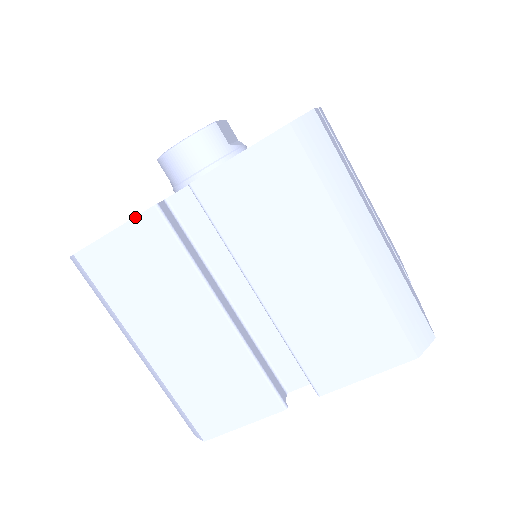
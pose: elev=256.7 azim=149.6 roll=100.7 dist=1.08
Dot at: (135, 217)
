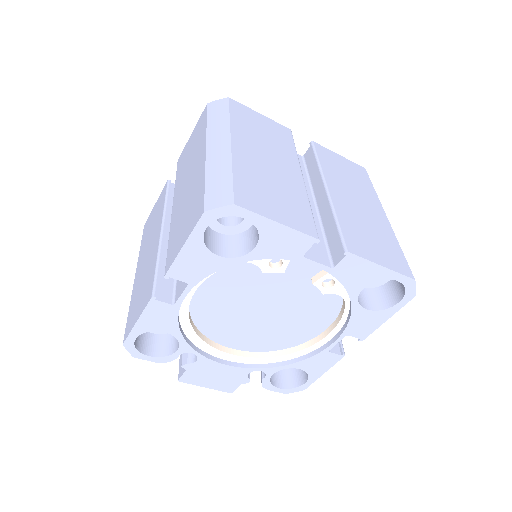
Dot at: (162, 191)
